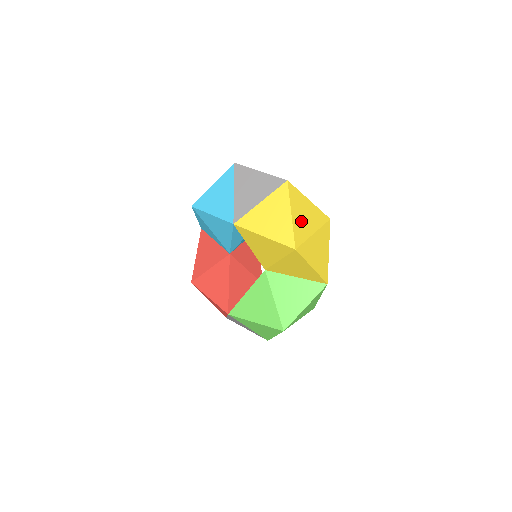
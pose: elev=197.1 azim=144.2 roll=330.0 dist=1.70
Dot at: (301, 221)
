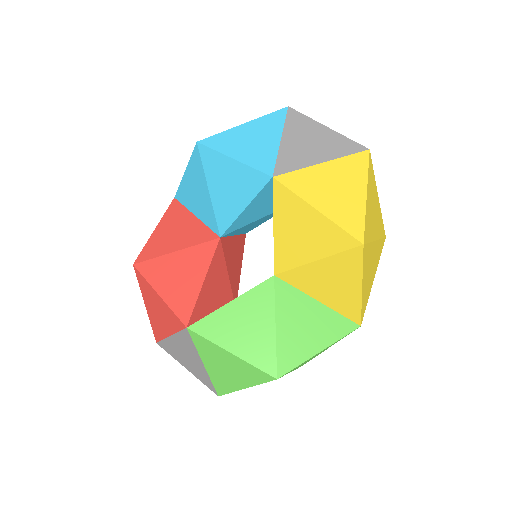
Dot at: (371, 212)
